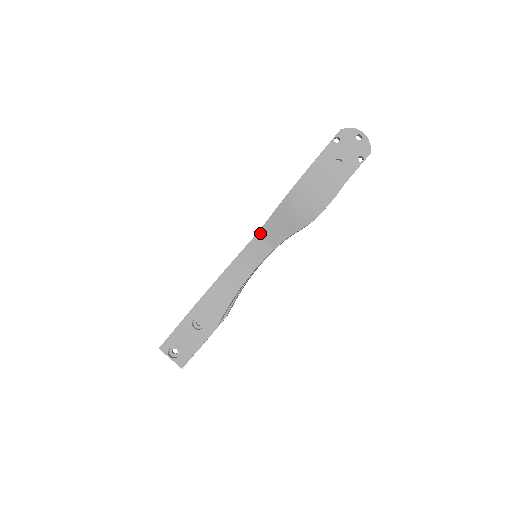
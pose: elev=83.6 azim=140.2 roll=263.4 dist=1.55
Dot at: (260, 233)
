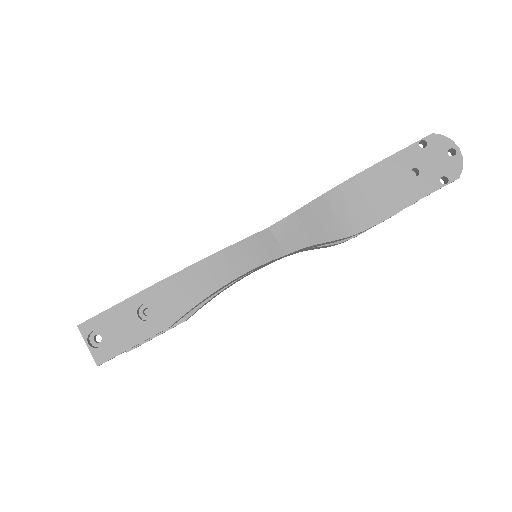
Dot at: (274, 227)
